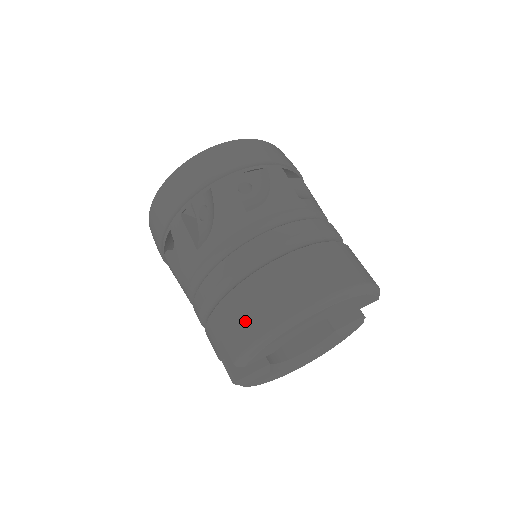
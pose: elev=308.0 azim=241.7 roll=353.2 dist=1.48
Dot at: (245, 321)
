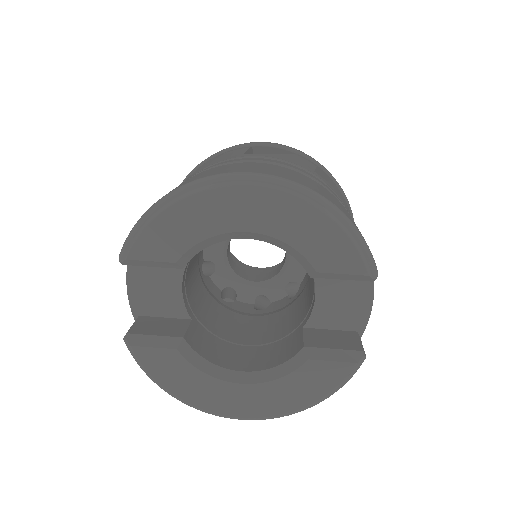
Dot at: occluded
